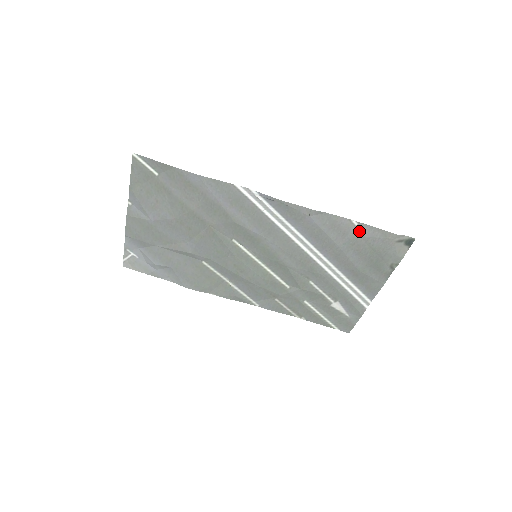
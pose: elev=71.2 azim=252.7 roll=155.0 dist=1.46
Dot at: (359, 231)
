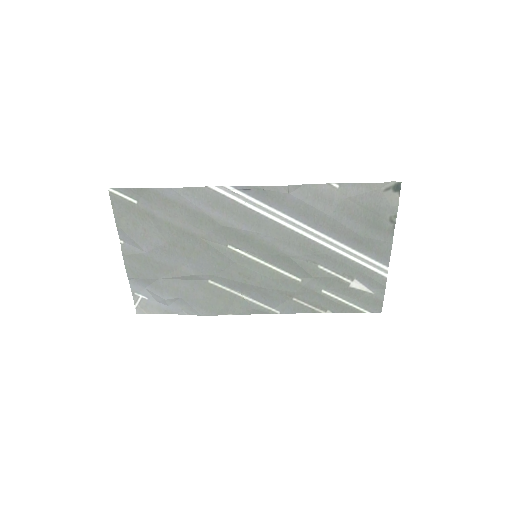
Dot at: (343, 193)
